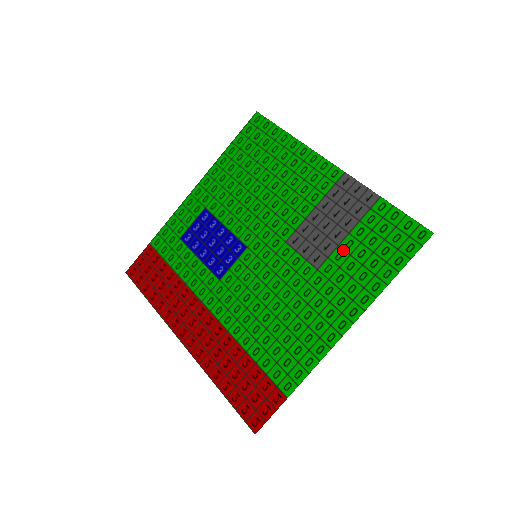
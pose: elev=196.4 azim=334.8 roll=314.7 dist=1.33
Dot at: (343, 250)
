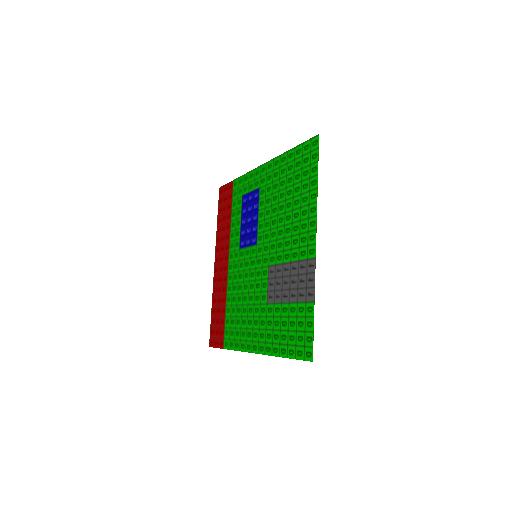
Dot at: (280, 309)
